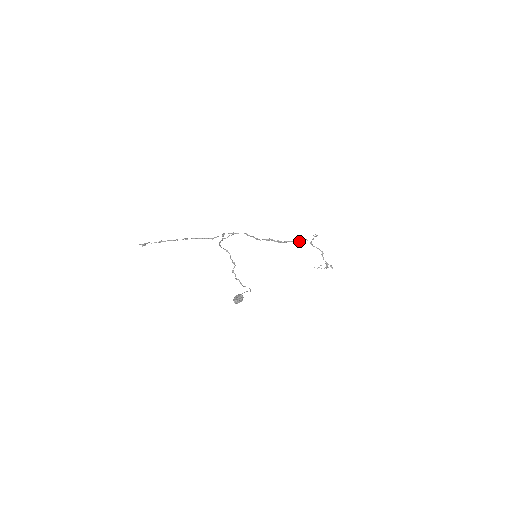
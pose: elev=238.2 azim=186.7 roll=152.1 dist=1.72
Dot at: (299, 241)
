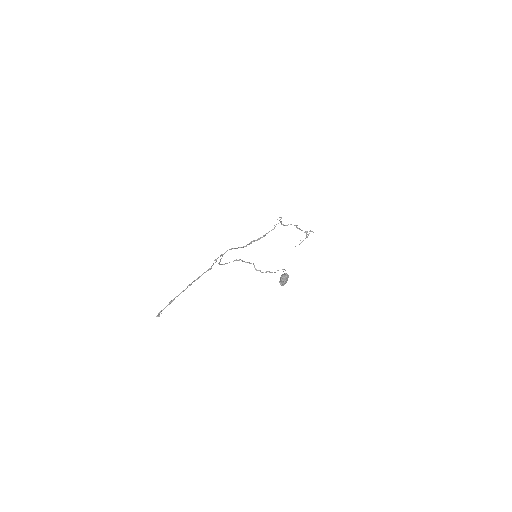
Dot at: occluded
